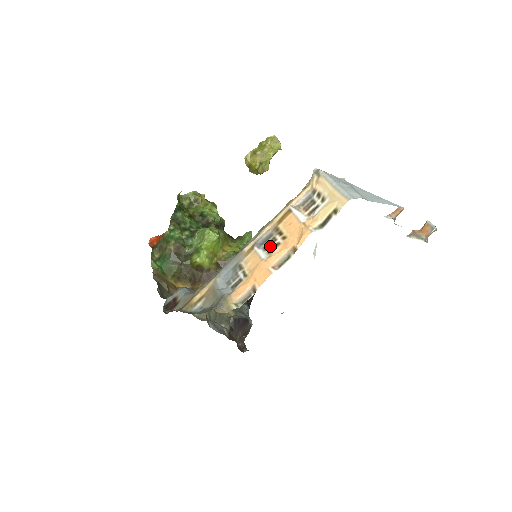
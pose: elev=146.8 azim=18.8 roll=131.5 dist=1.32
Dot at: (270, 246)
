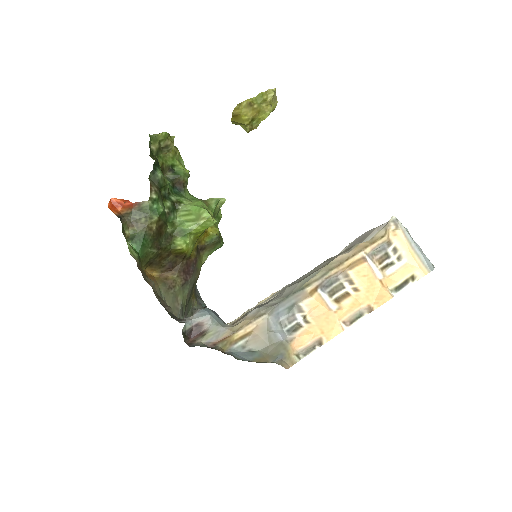
Dot at: (337, 293)
